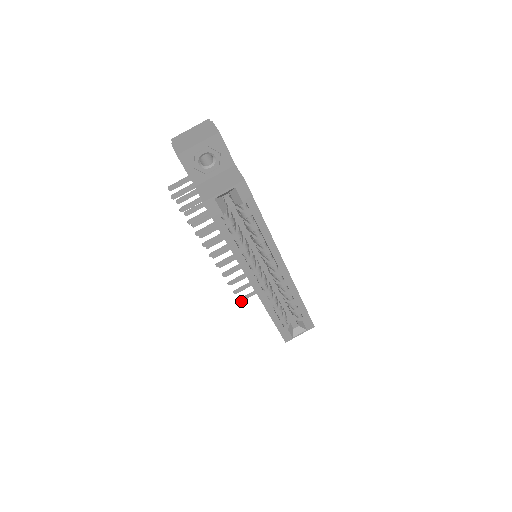
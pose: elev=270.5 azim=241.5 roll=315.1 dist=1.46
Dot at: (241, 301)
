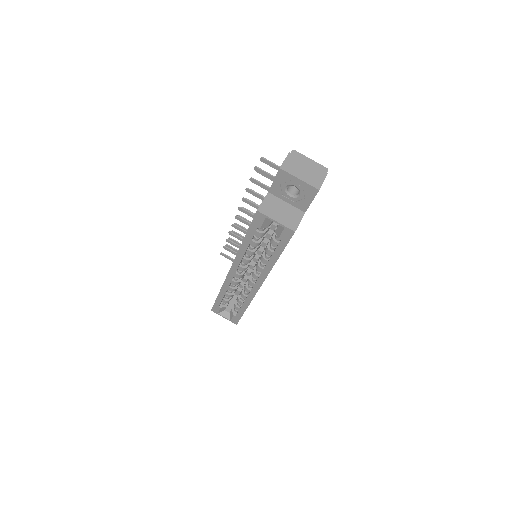
Dot at: (222, 255)
